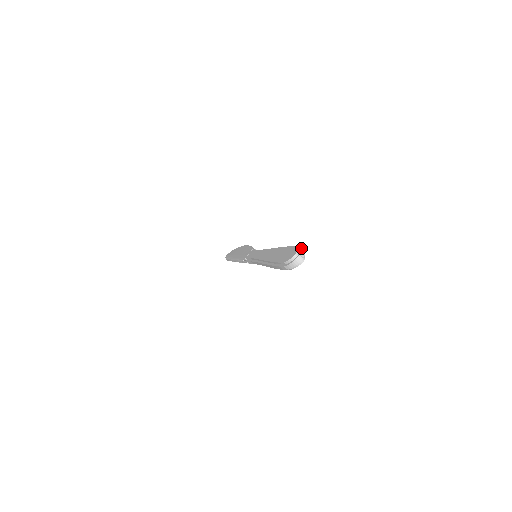
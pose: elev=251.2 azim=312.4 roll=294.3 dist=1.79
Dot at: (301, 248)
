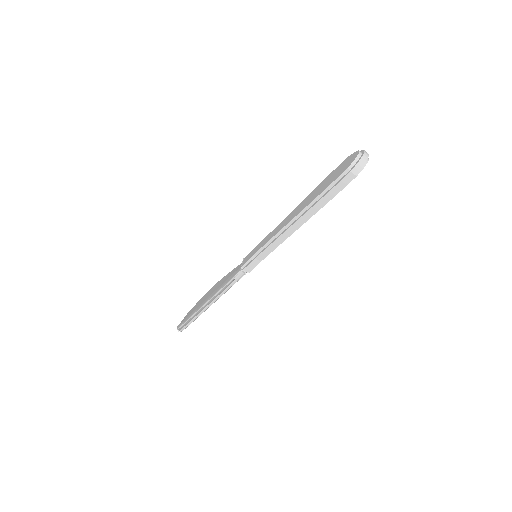
Dot at: occluded
